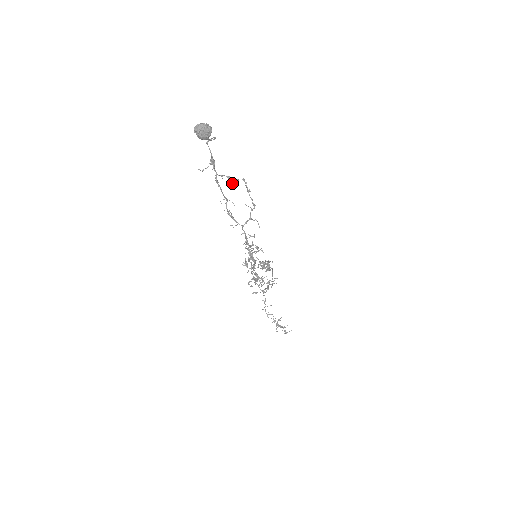
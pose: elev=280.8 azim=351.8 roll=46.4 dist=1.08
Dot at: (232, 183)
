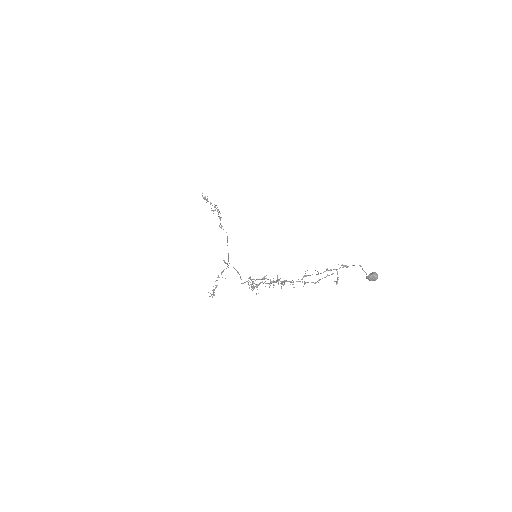
Dot at: (335, 281)
